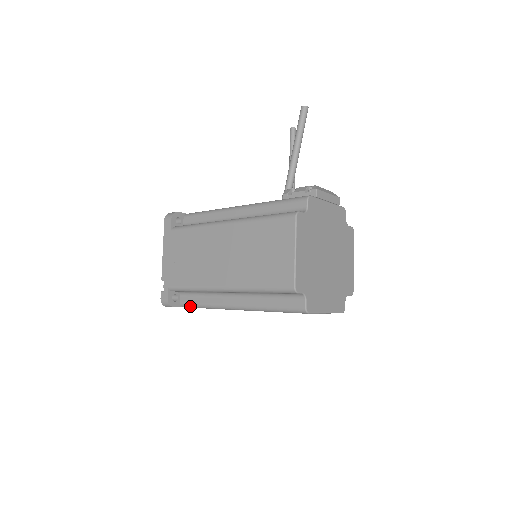
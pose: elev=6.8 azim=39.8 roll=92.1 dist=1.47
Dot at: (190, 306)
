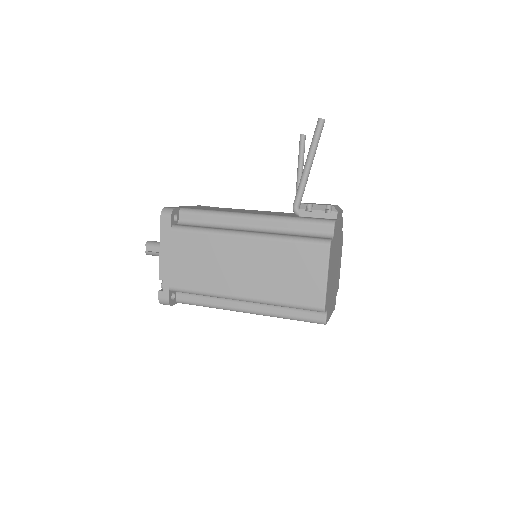
Dot at: (189, 304)
